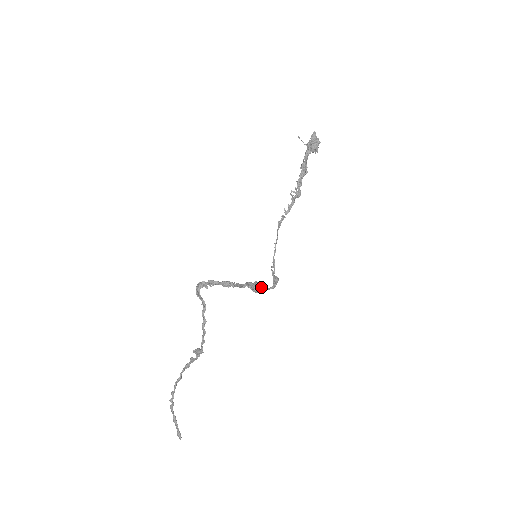
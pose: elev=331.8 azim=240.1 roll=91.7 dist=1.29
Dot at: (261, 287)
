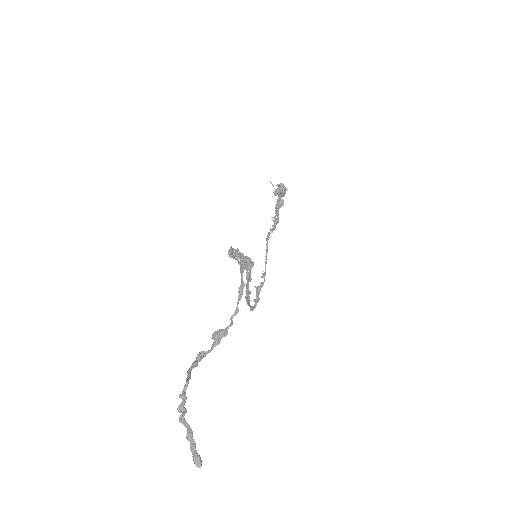
Dot at: occluded
